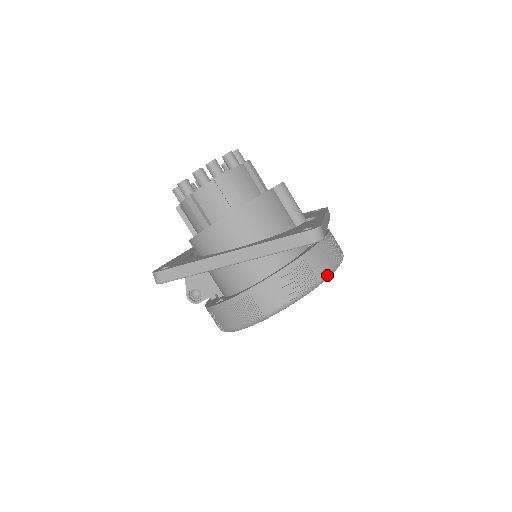
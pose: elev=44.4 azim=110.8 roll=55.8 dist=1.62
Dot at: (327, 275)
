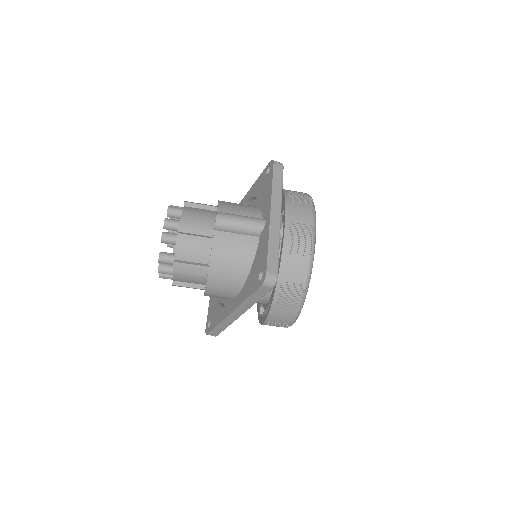
Dot at: (309, 272)
